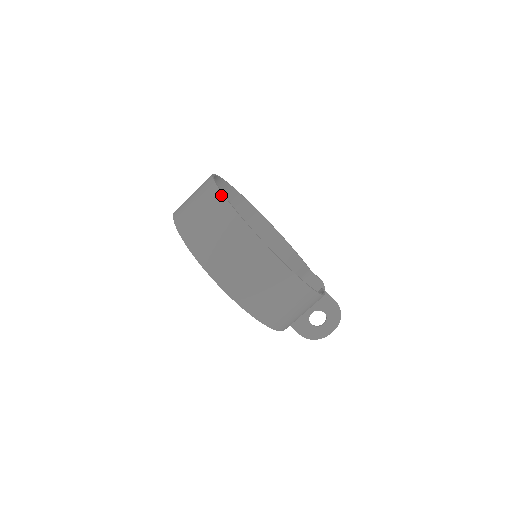
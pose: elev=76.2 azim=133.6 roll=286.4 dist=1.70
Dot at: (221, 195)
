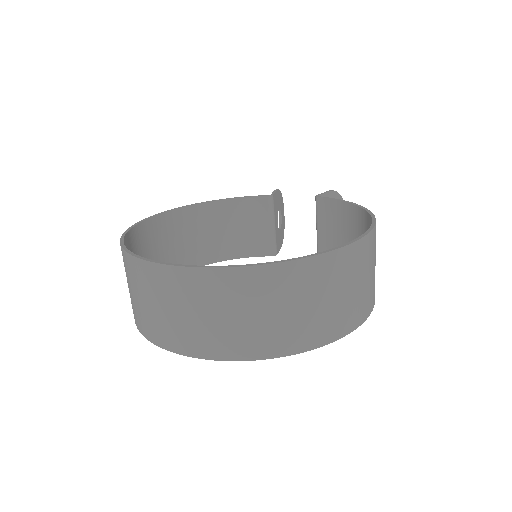
Dot at: (236, 270)
